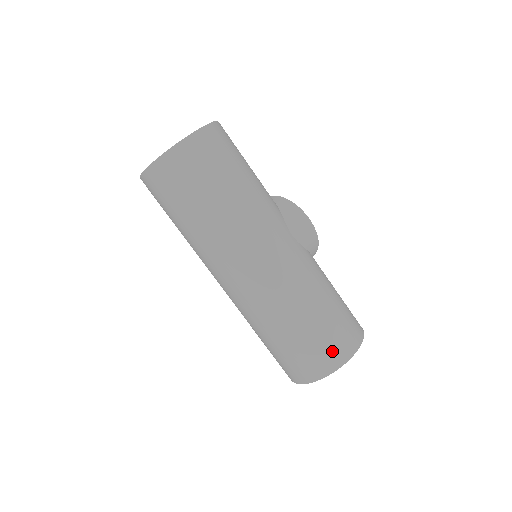
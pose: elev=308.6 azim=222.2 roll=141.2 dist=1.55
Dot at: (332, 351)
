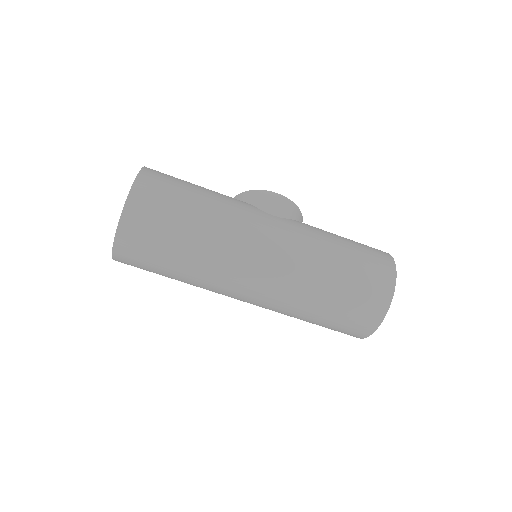
Dot at: (377, 286)
